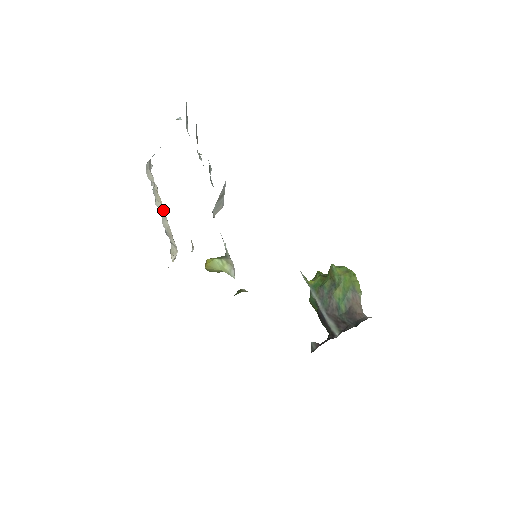
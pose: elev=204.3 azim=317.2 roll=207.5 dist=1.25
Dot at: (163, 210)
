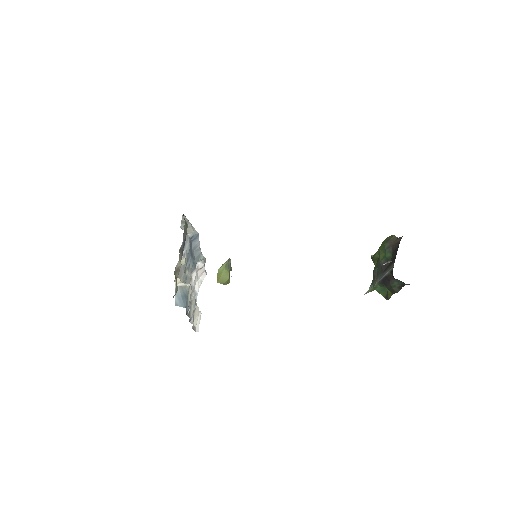
Dot at: occluded
